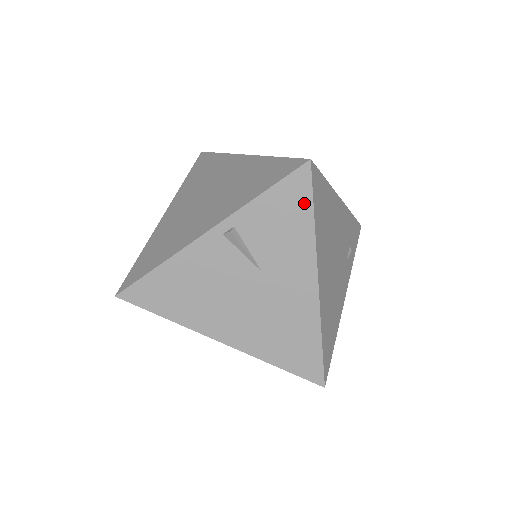
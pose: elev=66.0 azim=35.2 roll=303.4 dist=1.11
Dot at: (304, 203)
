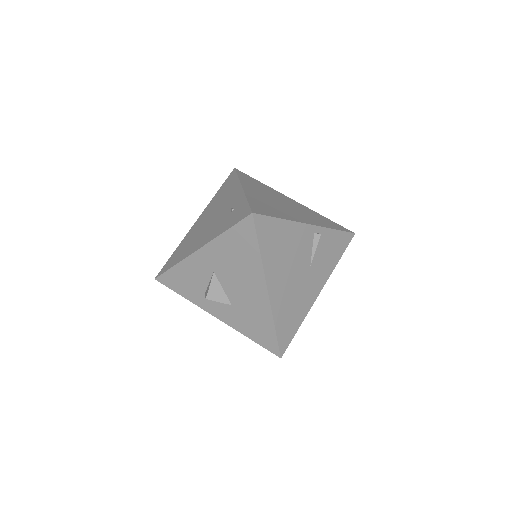
Dot at: (342, 249)
